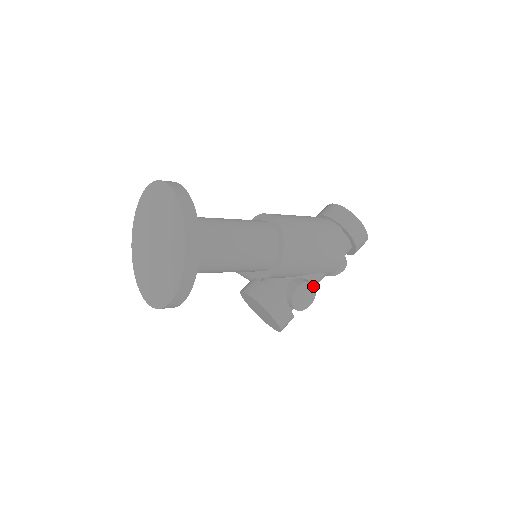
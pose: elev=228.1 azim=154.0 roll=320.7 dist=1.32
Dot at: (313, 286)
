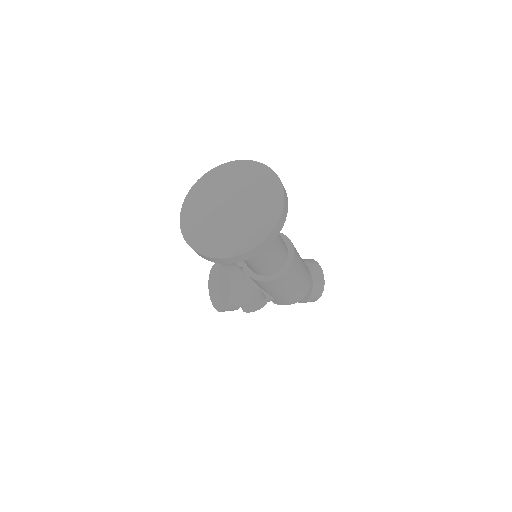
Dot at: (265, 304)
